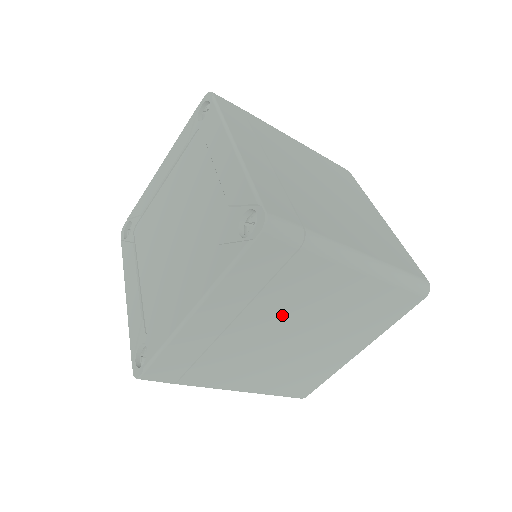
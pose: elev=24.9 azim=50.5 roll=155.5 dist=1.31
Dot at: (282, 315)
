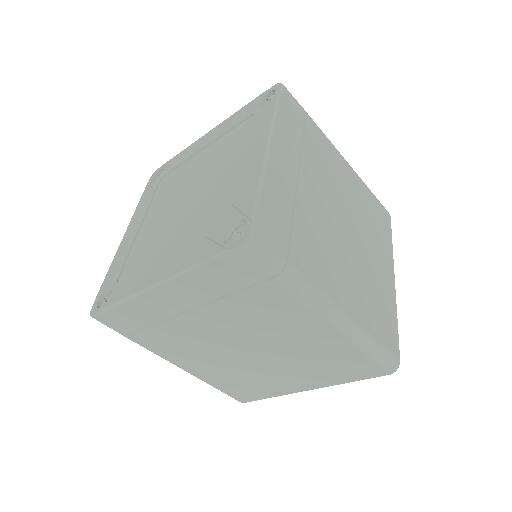
Dot at: (240, 326)
